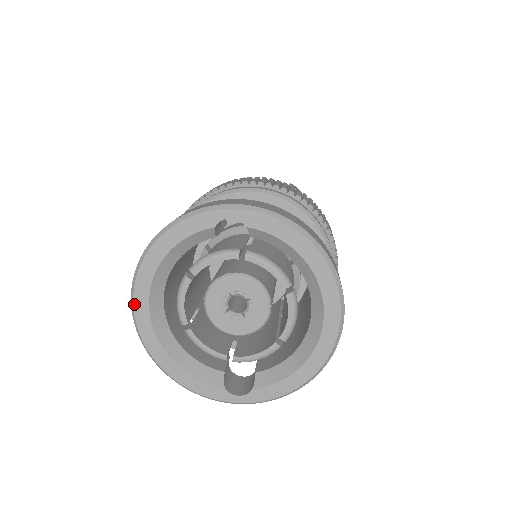
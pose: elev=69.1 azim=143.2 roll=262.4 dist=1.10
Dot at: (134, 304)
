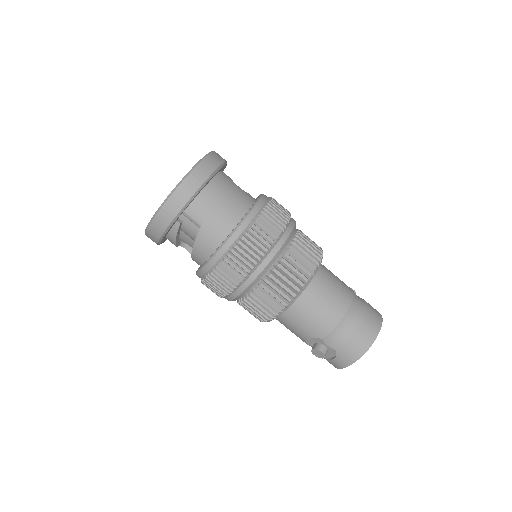
Dot at: occluded
